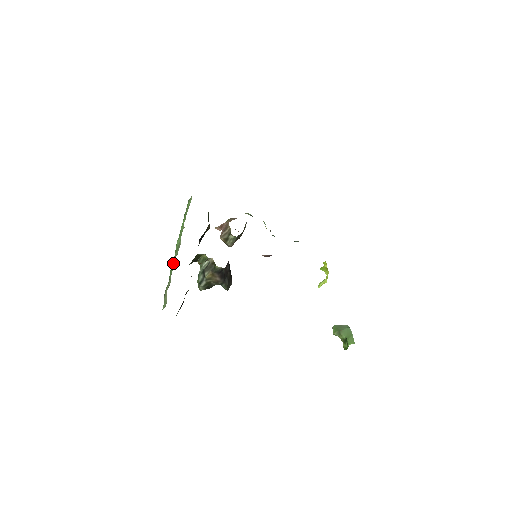
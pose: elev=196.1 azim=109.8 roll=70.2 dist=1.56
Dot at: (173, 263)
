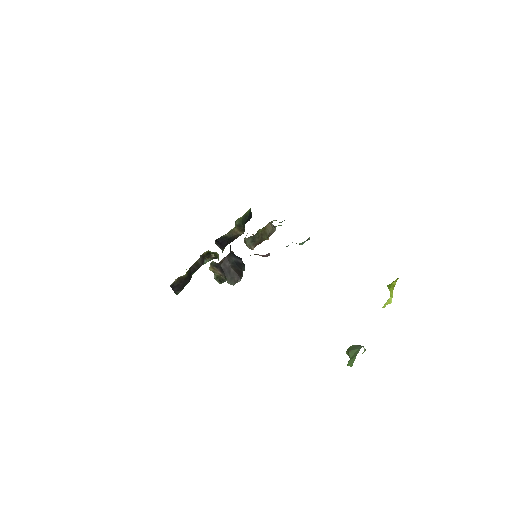
Dot at: occluded
